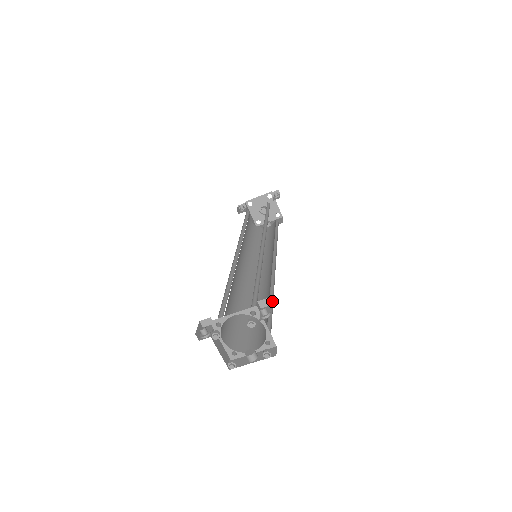
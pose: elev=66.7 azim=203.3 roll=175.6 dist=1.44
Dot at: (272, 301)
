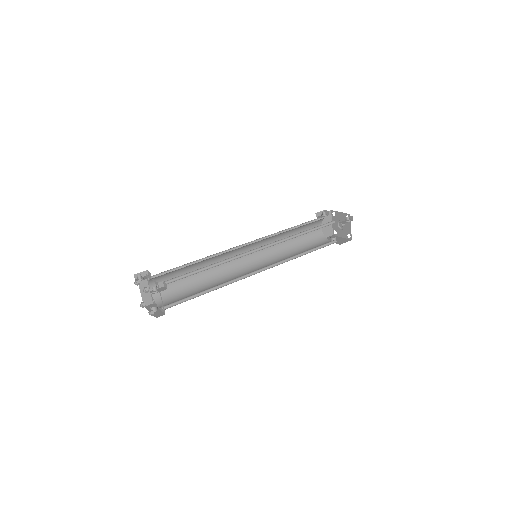
Dot at: (213, 290)
